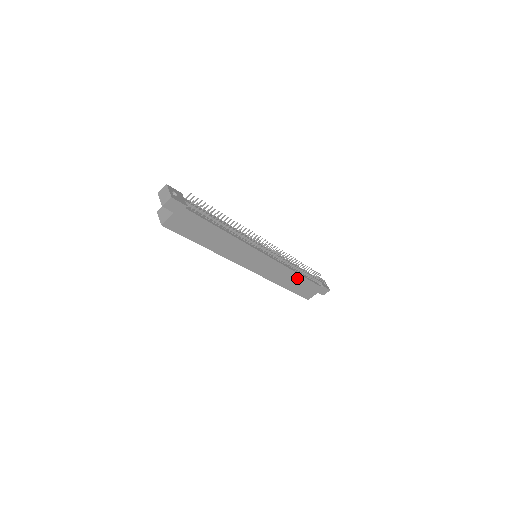
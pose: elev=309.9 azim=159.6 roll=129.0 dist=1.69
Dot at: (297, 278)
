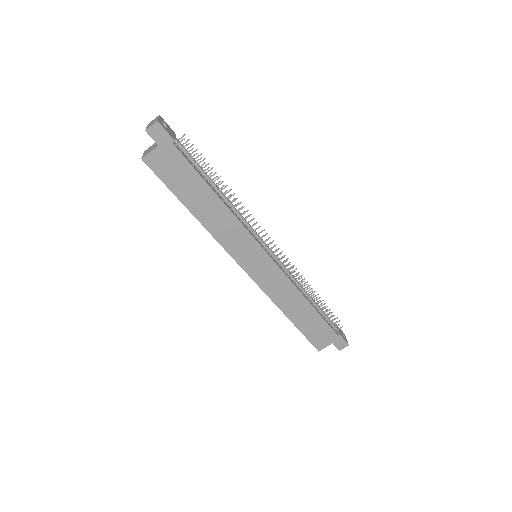
Dot at: (305, 307)
